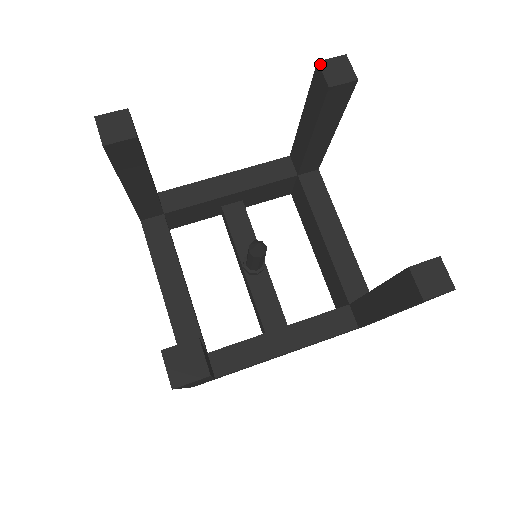
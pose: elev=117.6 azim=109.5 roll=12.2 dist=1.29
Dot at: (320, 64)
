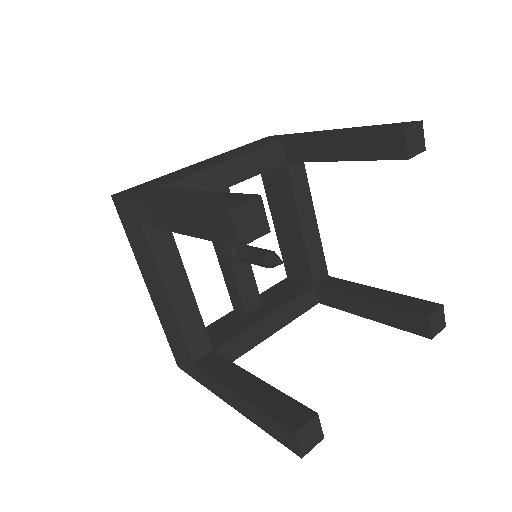
Dot at: (406, 132)
